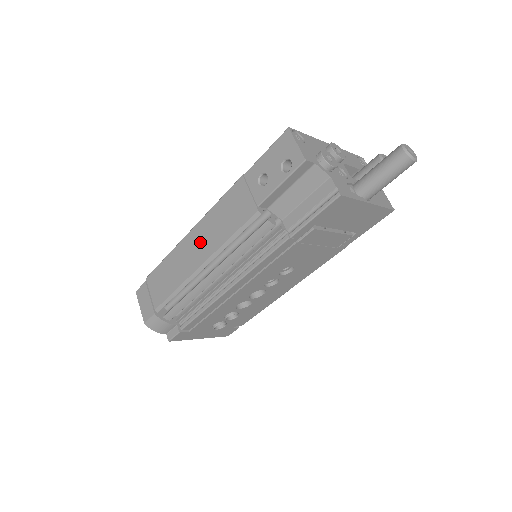
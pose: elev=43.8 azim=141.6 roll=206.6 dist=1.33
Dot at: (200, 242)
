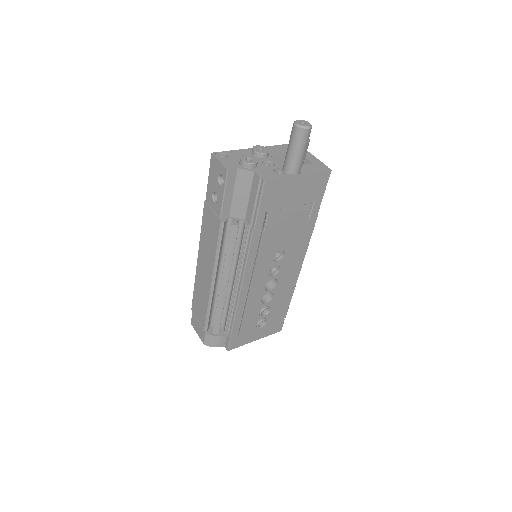
Dot at: (205, 264)
